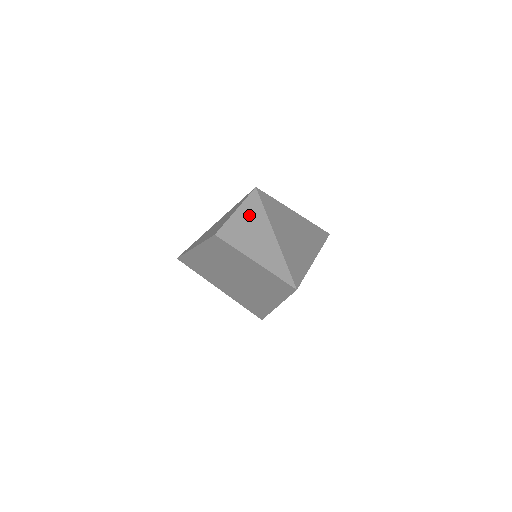
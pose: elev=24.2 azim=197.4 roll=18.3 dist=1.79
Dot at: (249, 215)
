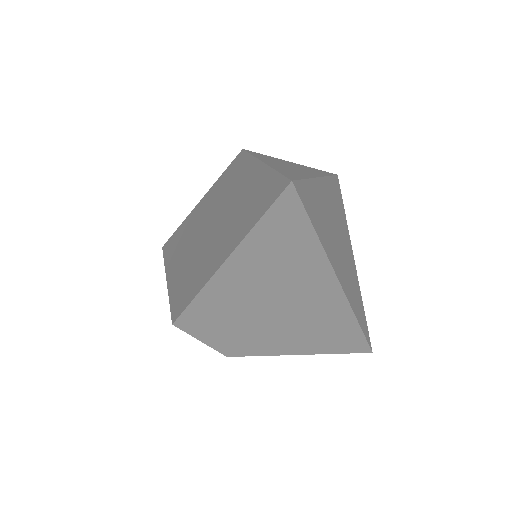
Dot at: (304, 167)
